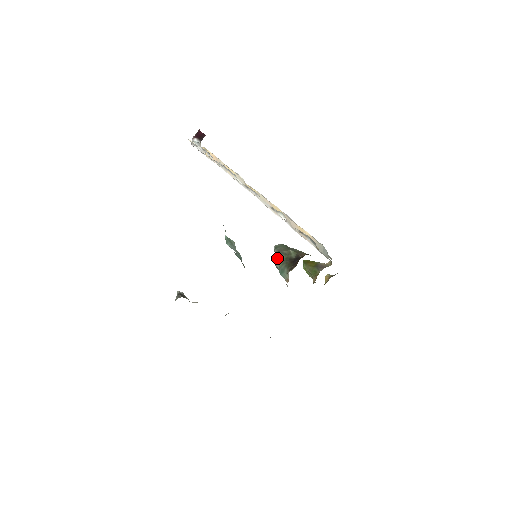
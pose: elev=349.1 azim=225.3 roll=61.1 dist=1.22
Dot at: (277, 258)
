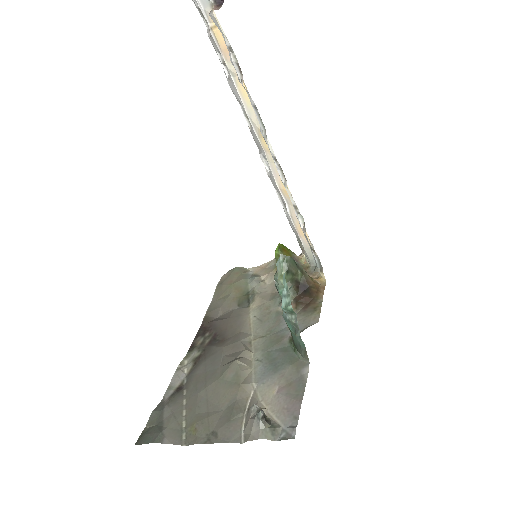
Dot at: occluded
